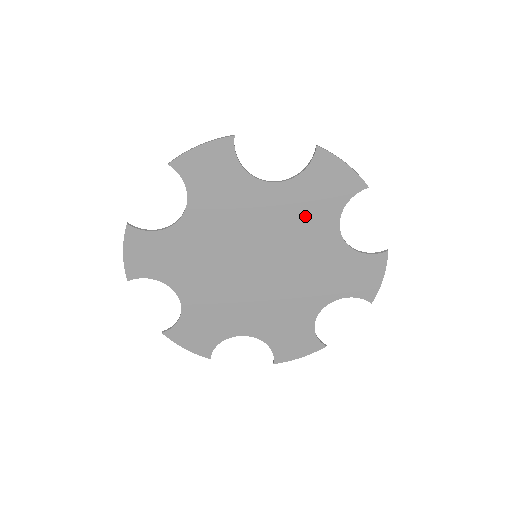
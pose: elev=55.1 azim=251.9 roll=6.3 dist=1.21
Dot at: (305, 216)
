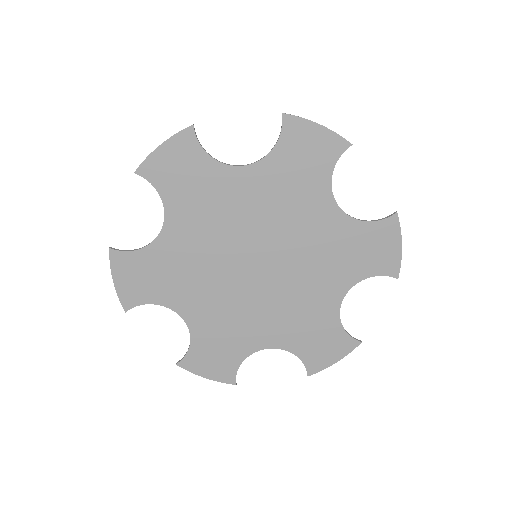
Dot at: (292, 194)
